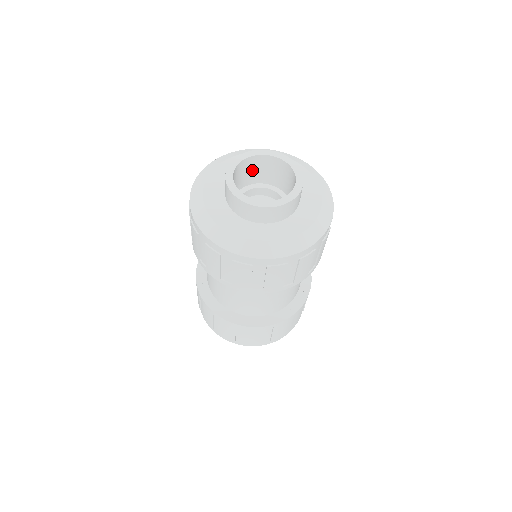
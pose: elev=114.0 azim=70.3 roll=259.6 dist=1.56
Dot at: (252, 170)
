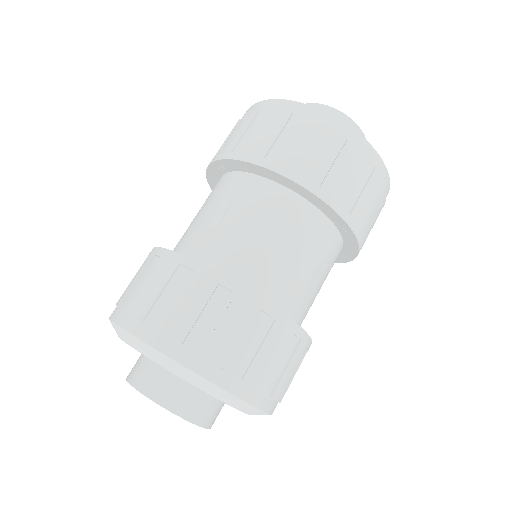
Dot at: occluded
